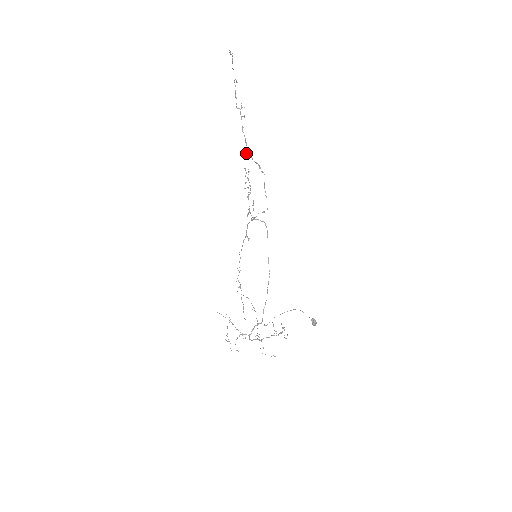
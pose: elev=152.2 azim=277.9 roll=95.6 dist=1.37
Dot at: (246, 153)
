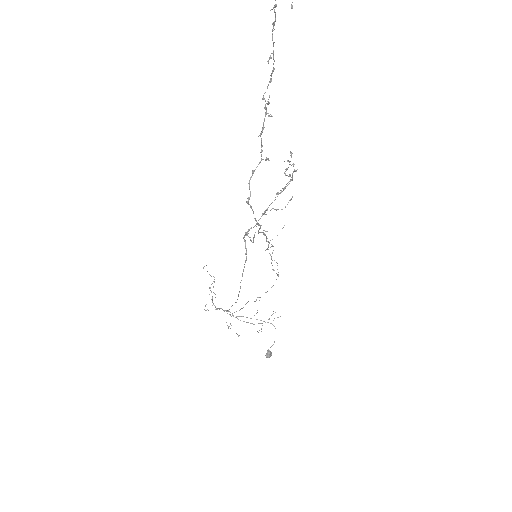
Dot at: (267, 158)
